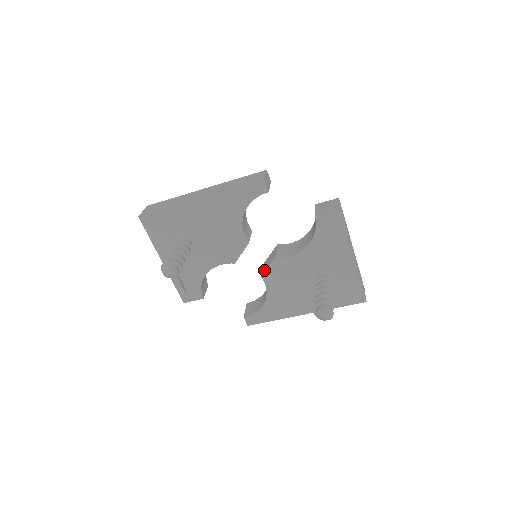
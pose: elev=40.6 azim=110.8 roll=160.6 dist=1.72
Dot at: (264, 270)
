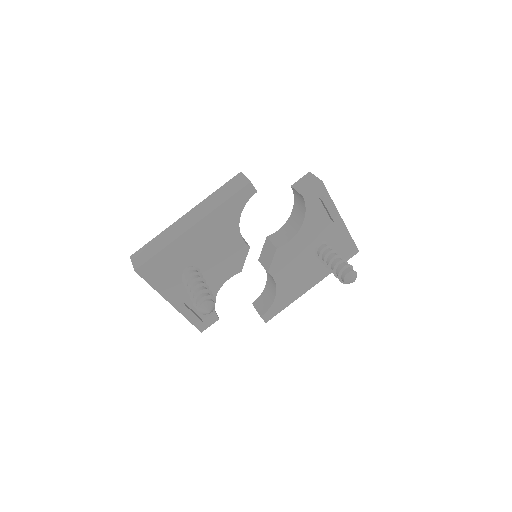
Dot at: (268, 265)
